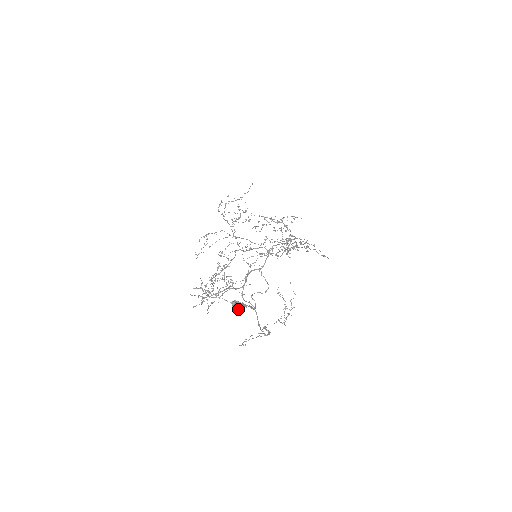
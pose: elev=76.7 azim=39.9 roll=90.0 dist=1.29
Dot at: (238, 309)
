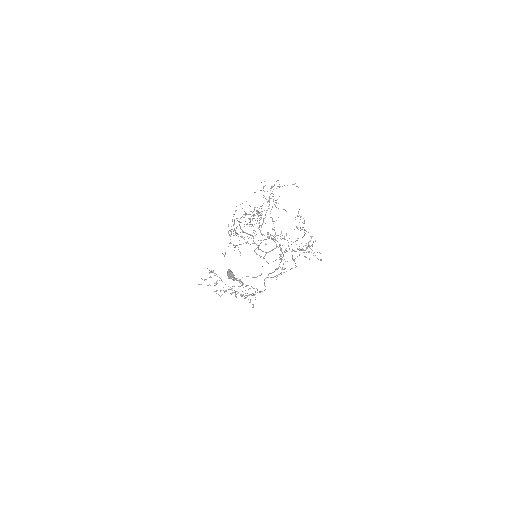
Dot at: (233, 274)
